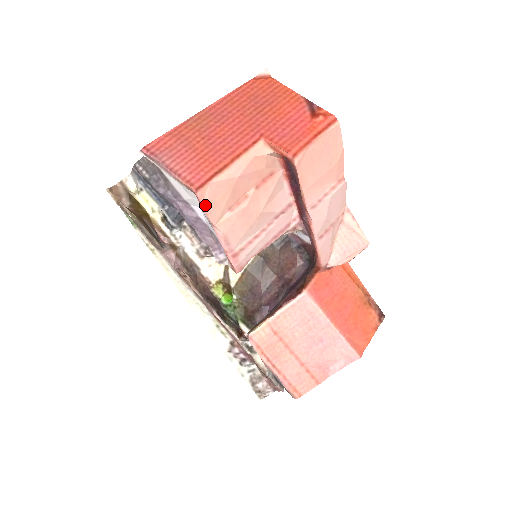
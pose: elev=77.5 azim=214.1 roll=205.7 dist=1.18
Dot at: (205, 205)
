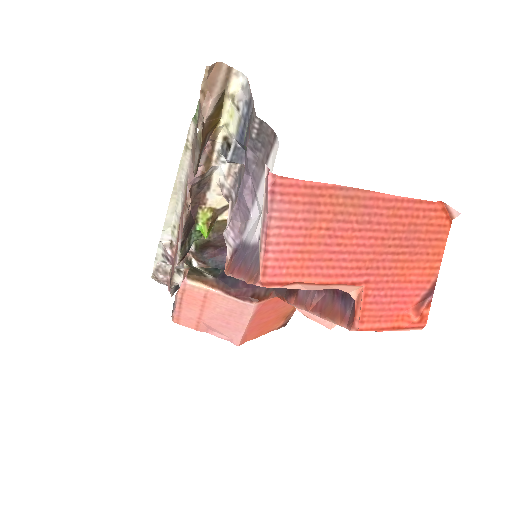
Dot at: occluded
